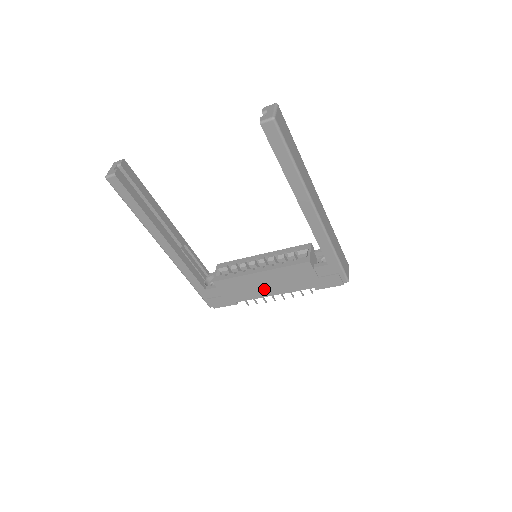
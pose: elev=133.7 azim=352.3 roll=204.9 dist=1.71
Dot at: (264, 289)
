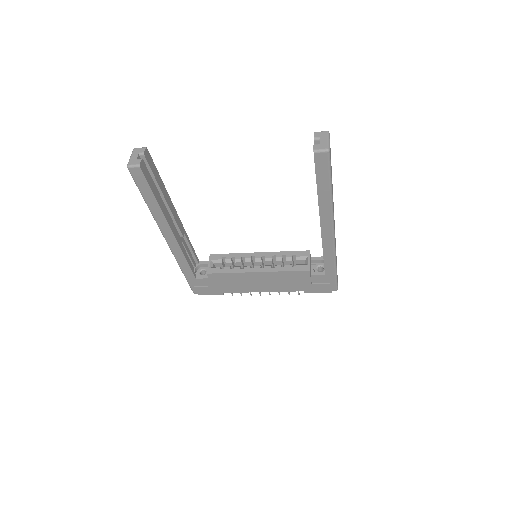
Dot at: (256, 286)
